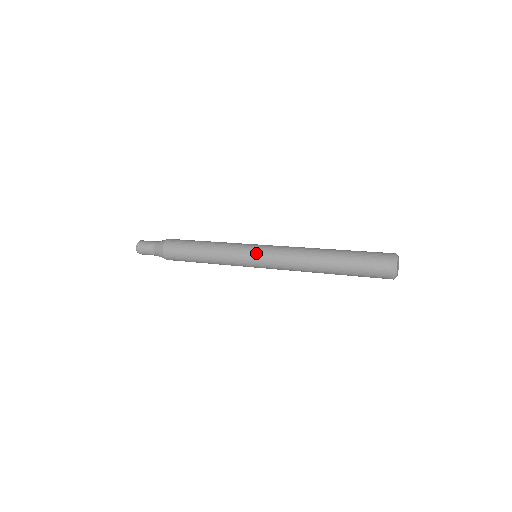
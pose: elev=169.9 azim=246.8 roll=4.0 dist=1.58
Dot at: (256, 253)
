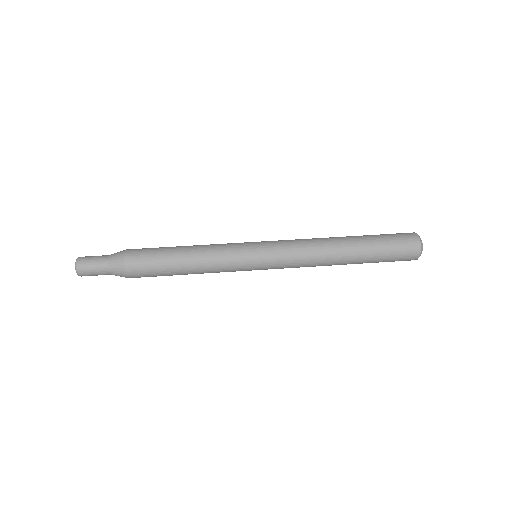
Dot at: (263, 267)
